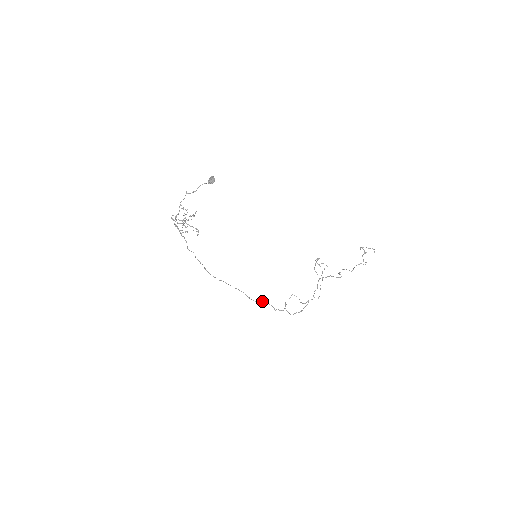
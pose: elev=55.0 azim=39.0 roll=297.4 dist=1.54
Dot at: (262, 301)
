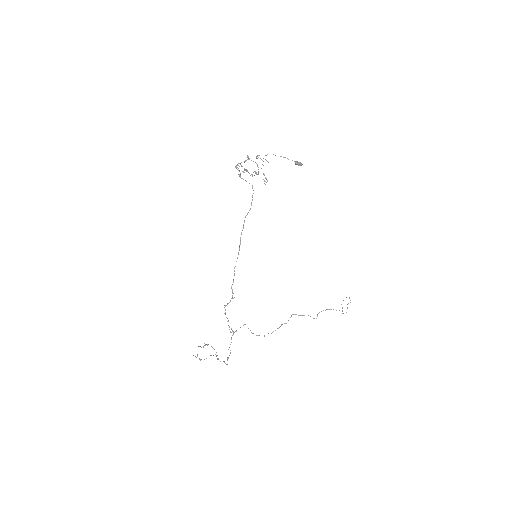
Dot at: occluded
